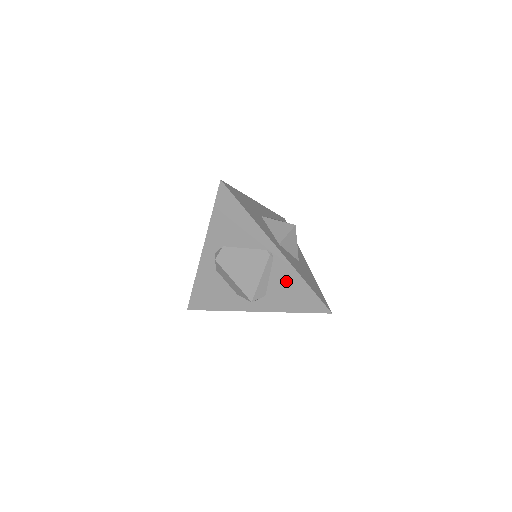
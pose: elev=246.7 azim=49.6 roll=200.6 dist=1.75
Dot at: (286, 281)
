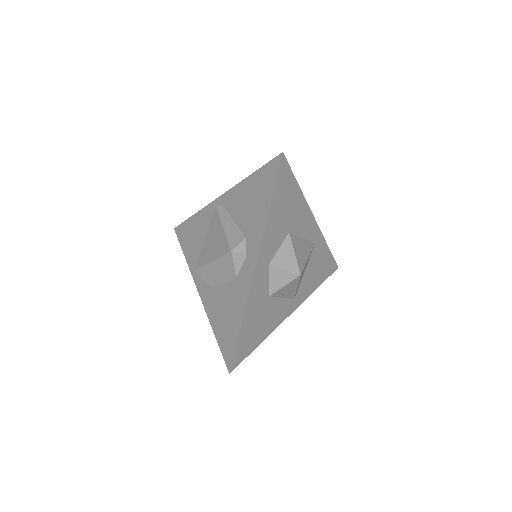
Dot at: (242, 201)
